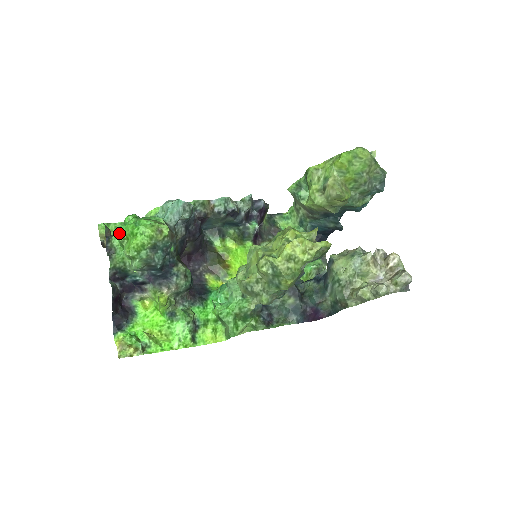
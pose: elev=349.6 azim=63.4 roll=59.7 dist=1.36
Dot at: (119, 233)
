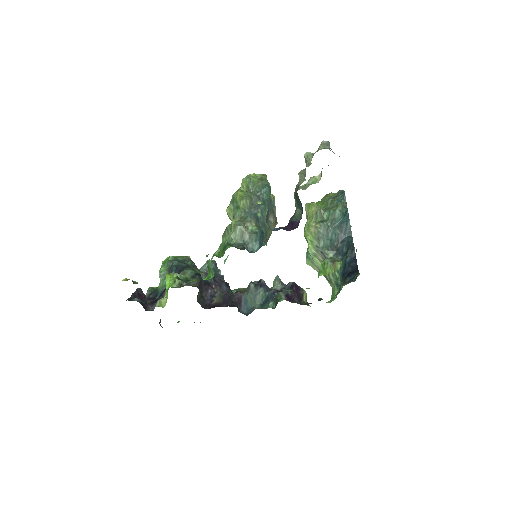
Dot at: occluded
